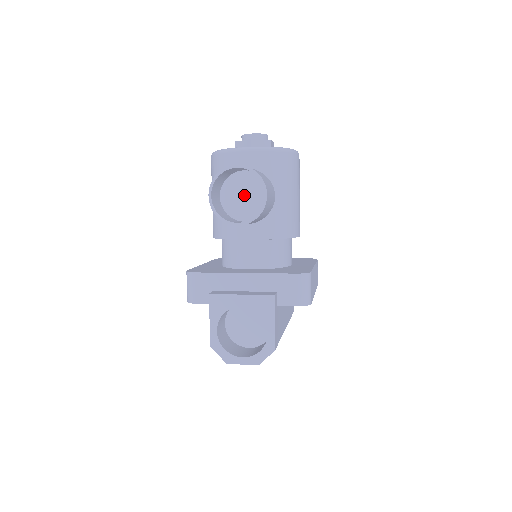
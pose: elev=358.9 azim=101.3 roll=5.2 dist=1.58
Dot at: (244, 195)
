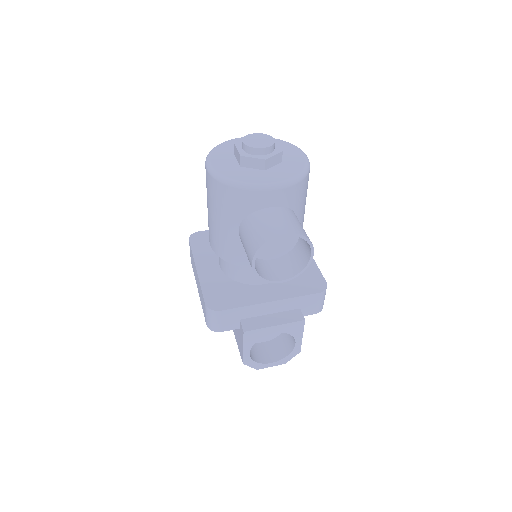
Dot at: occluded
